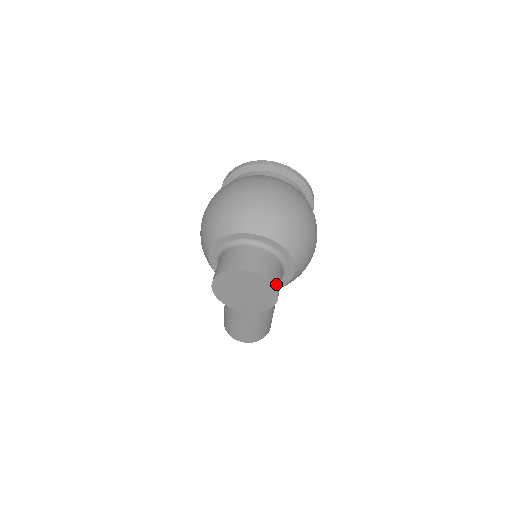
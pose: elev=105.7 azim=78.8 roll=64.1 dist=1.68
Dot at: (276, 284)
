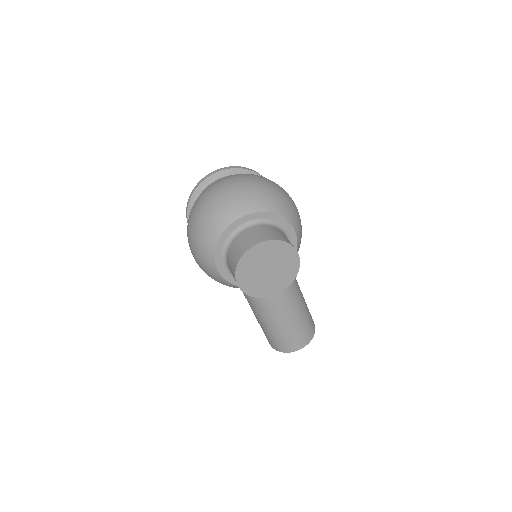
Dot at: (288, 242)
